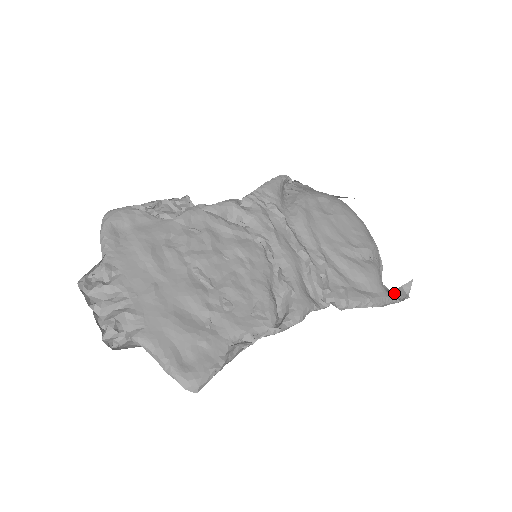
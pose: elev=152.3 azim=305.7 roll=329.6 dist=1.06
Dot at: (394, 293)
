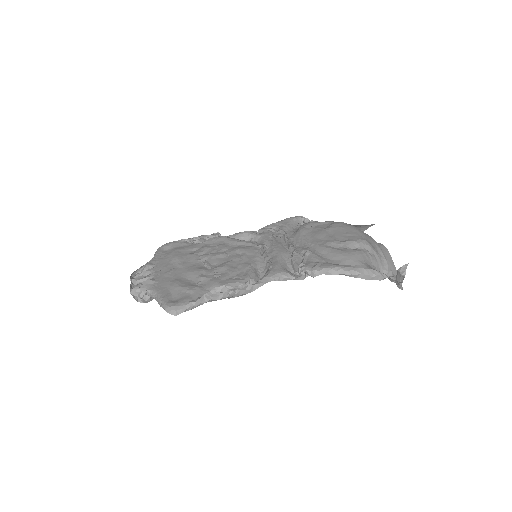
Dot at: (396, 280)
